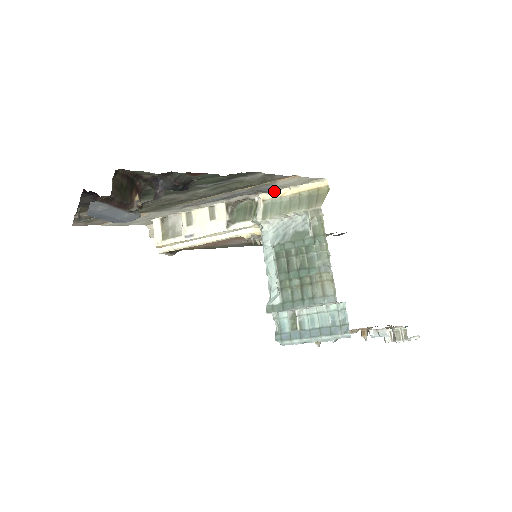
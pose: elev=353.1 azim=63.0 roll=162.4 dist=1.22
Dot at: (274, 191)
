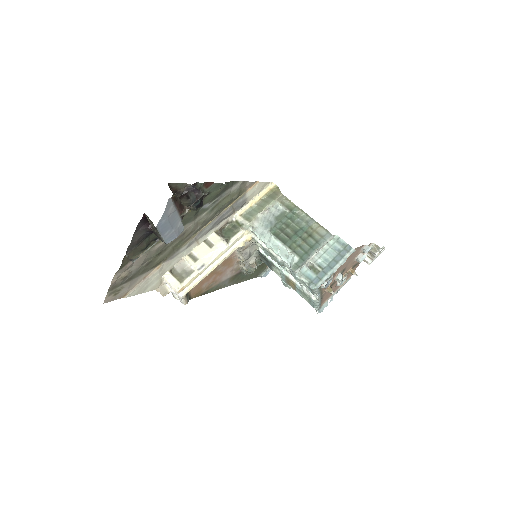
Dot at: (244, 207)
